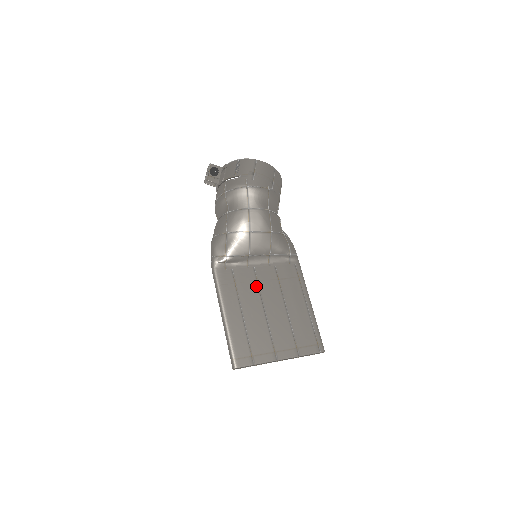
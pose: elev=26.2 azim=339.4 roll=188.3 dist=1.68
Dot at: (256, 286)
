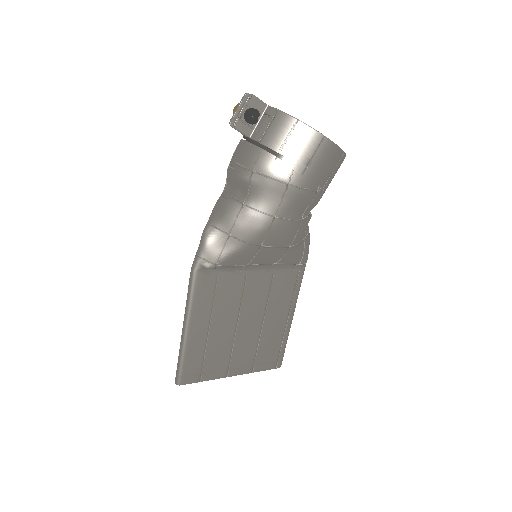
Dot at: (239, 298)
